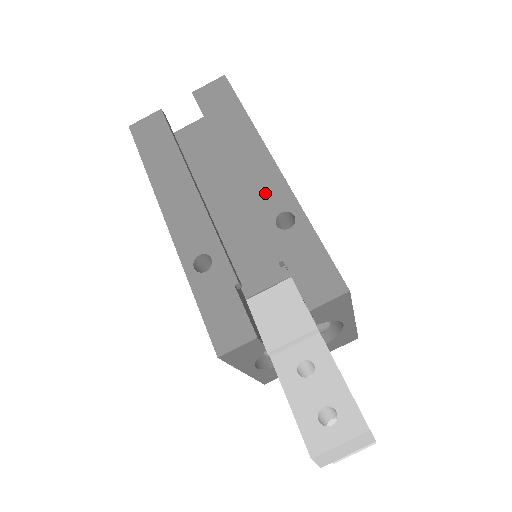
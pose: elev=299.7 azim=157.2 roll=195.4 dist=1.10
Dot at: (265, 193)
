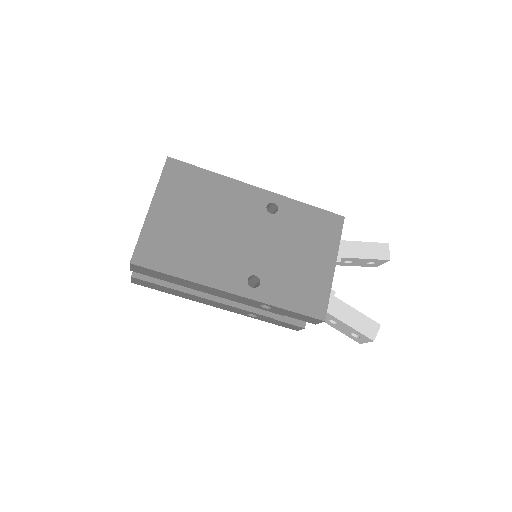
Dot at: (241, 301)
